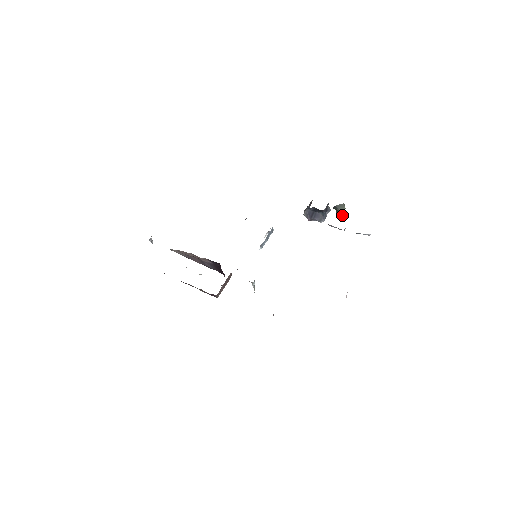
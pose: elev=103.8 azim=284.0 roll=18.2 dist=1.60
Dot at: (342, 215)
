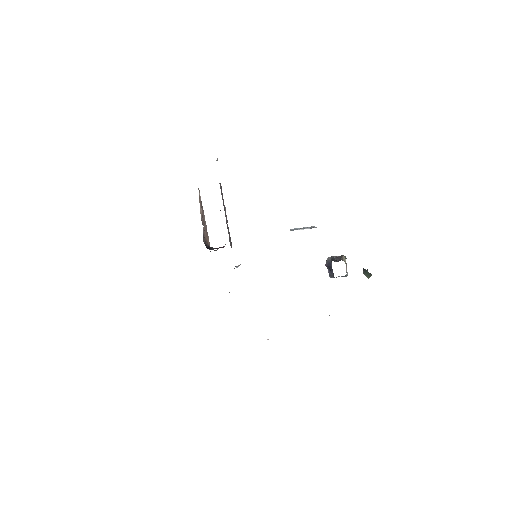
Dot at: occluded
